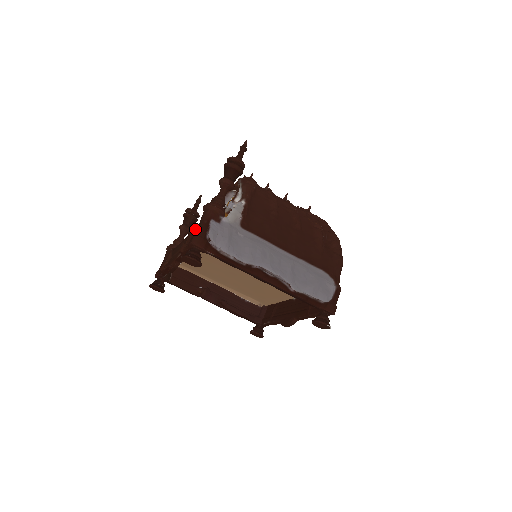
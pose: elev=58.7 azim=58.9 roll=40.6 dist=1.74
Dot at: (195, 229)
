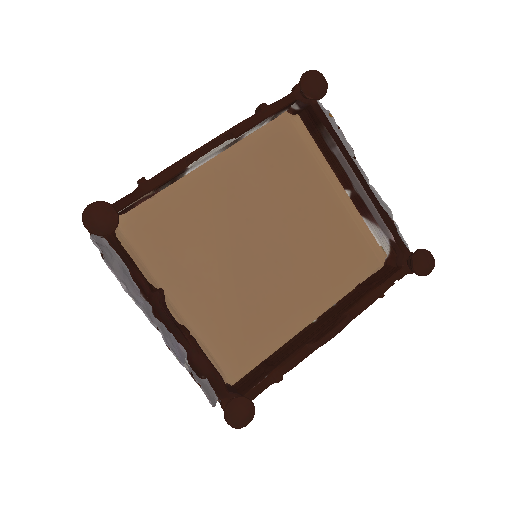
Dot at: occluded
